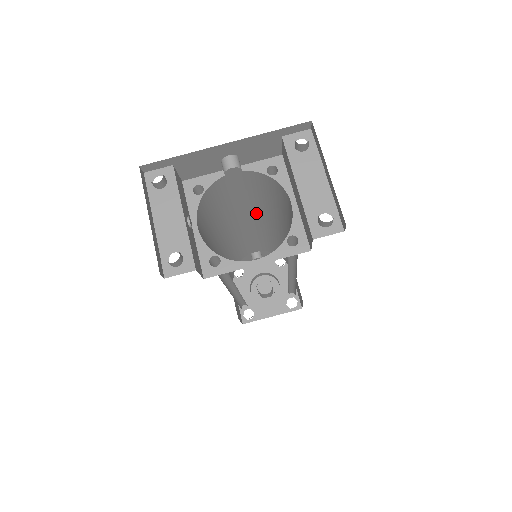
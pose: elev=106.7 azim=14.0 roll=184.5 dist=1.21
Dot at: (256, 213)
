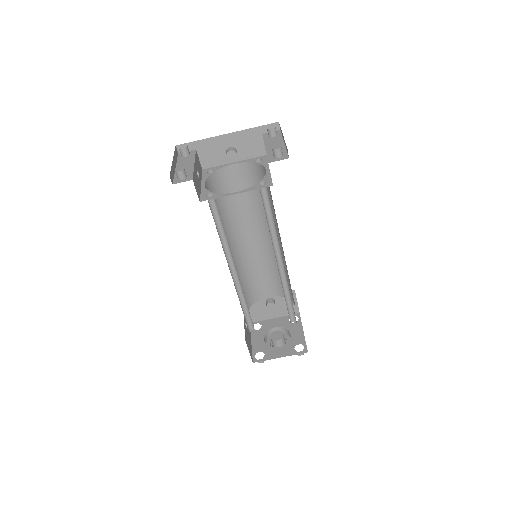
Dot at: (258, 224)
